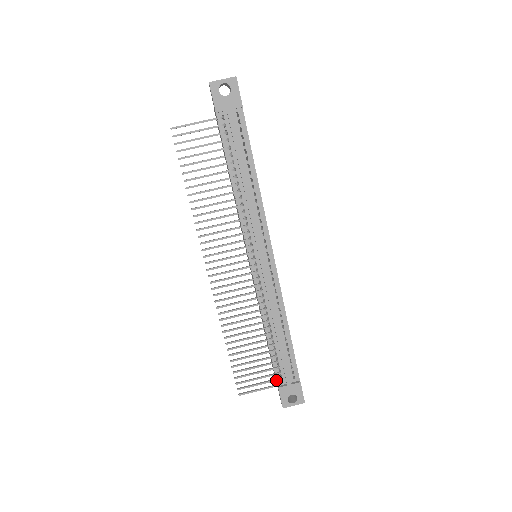
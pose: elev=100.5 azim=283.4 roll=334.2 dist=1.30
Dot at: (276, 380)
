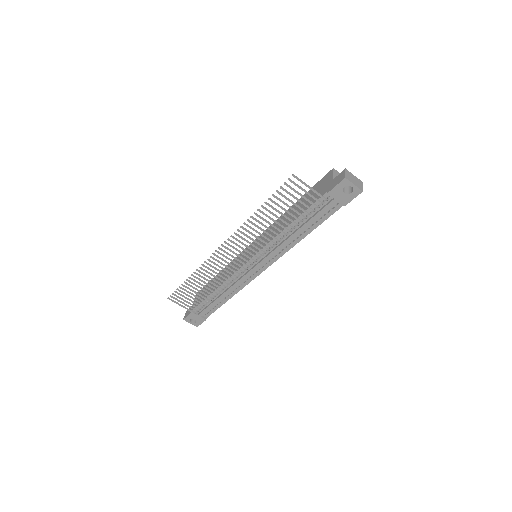
Dot at: (195, 310)
